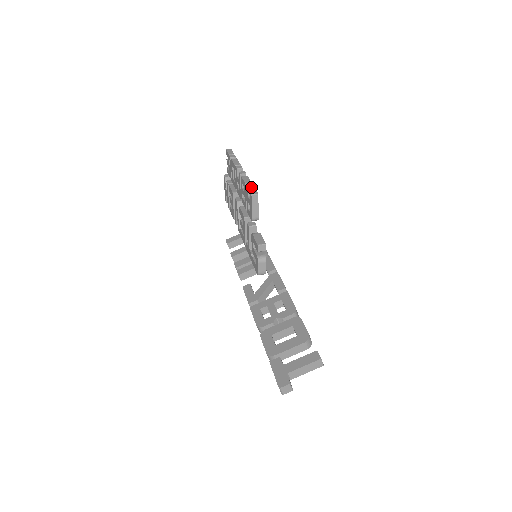
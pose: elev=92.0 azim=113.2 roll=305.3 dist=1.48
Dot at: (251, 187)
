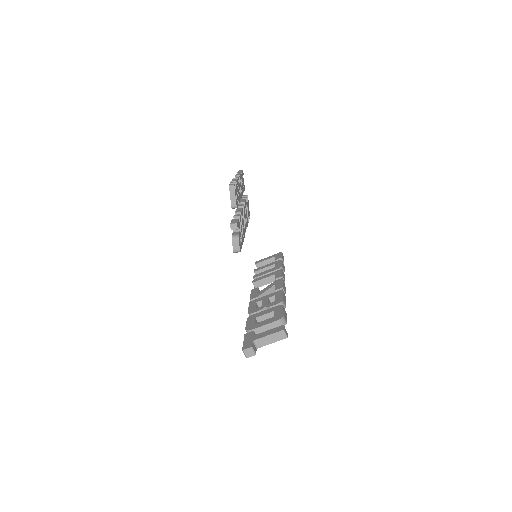
Dot at: (233, 182)
